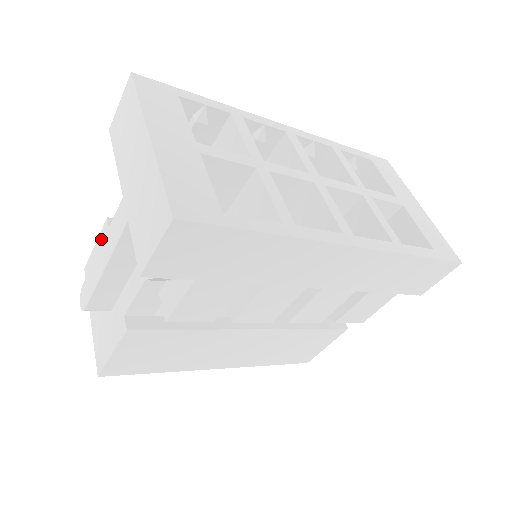
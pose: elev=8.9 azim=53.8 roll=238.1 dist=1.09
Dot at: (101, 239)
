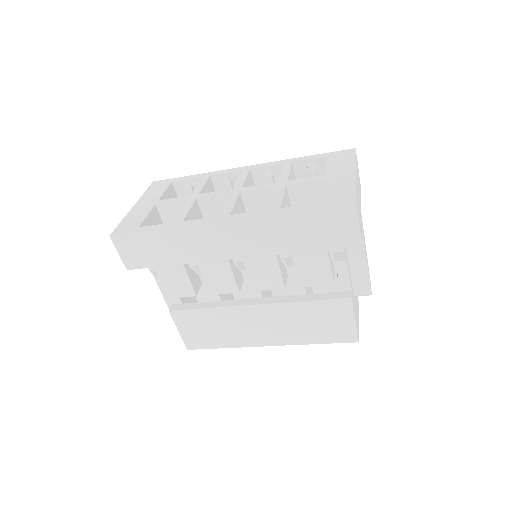
Dot at: occluded
